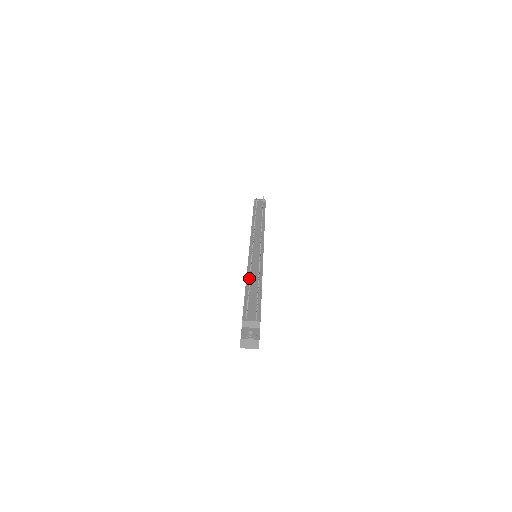
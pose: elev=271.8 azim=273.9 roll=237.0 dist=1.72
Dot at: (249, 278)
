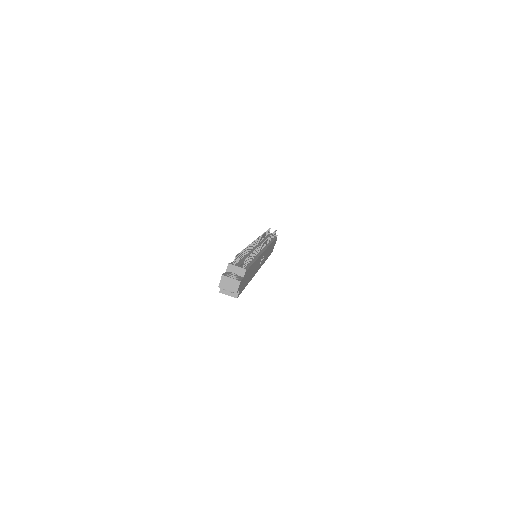
Dot at: occluded
